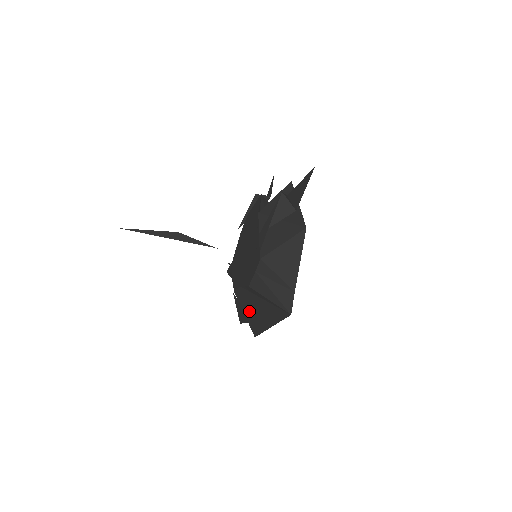
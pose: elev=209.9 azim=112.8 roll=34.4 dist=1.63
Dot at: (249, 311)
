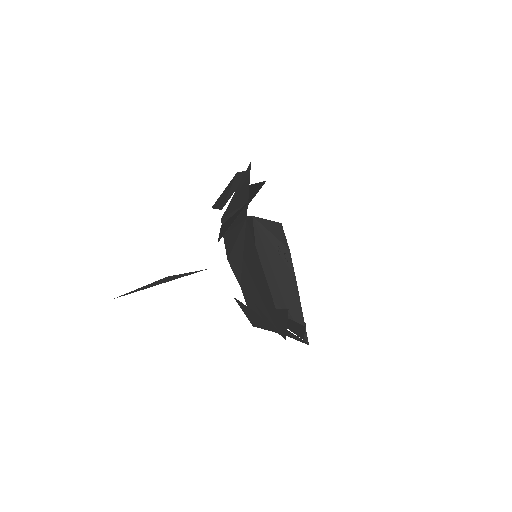
Dot at: (259, 306)
